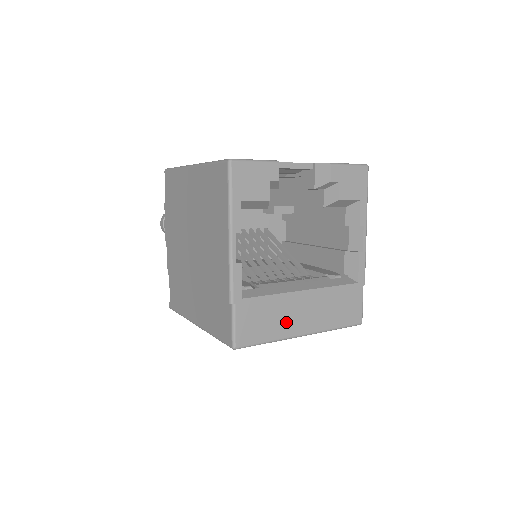
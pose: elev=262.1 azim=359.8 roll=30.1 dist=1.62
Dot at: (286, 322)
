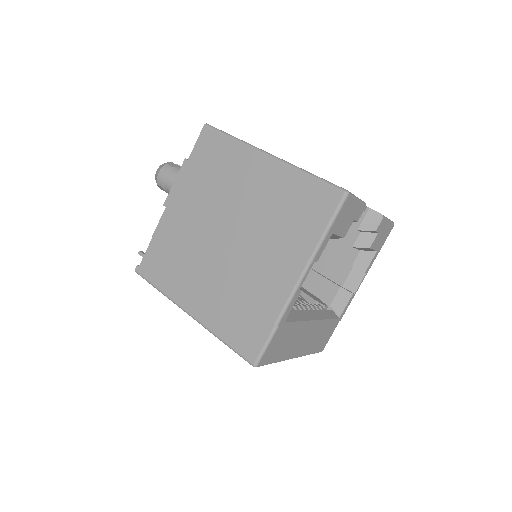
Dot at: (293, 346)
